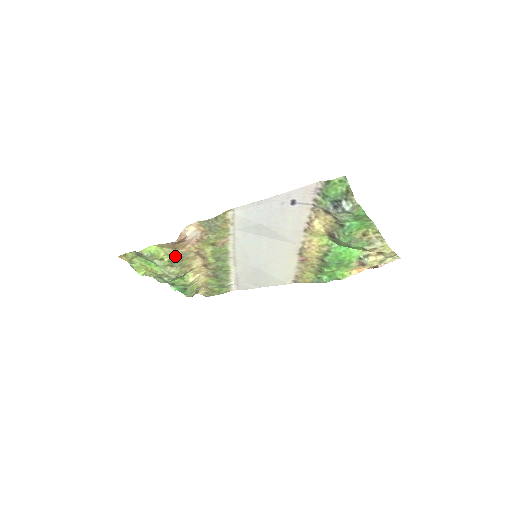
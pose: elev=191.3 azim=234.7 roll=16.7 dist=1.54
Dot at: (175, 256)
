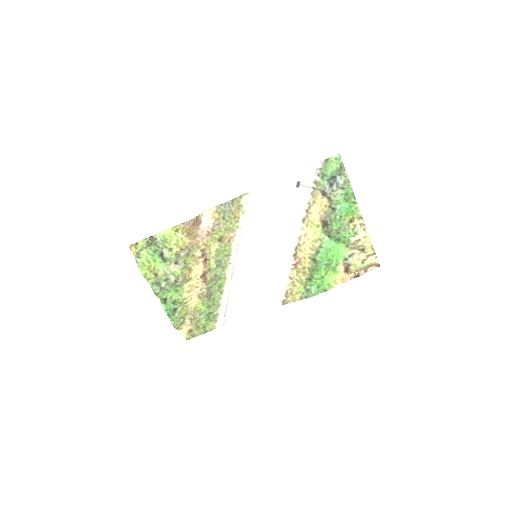
Dot at: (184, 247)
